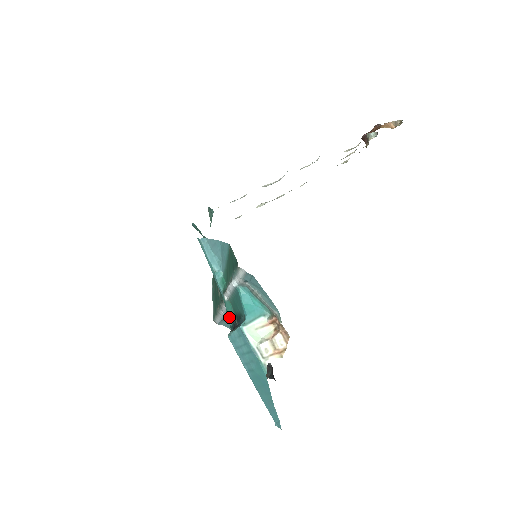
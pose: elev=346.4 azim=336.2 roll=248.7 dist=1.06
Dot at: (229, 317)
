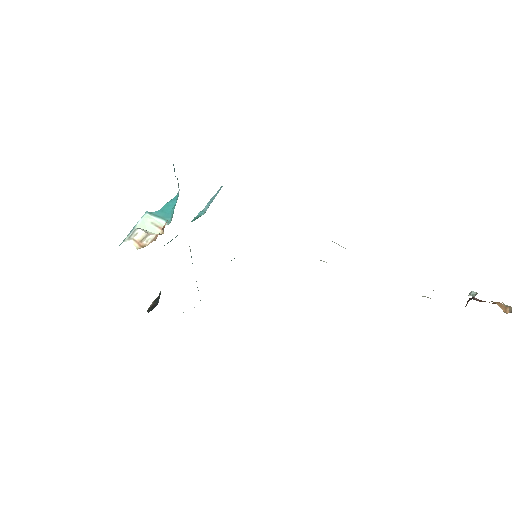
Dot at: occluded
